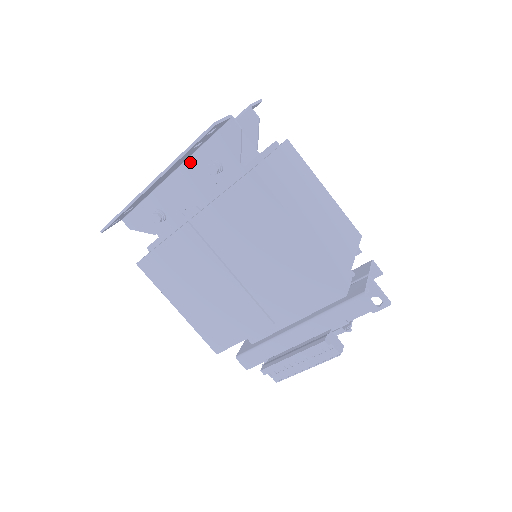
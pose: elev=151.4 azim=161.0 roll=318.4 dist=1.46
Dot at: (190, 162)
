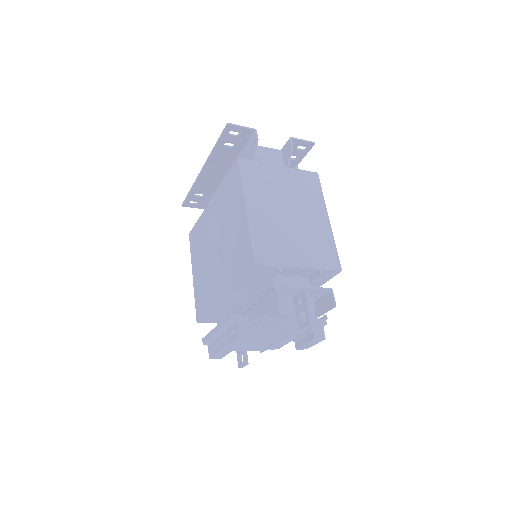
Dot at: occluded
